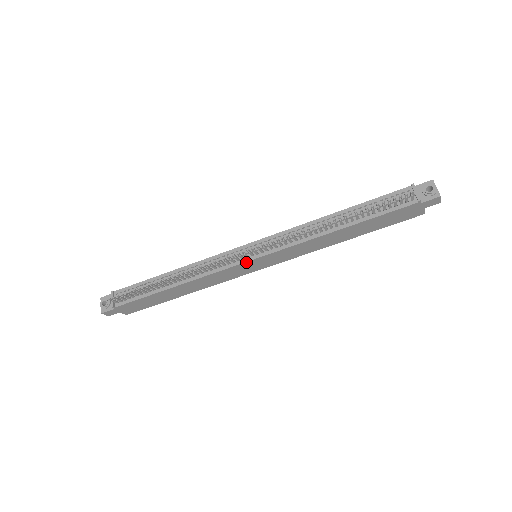
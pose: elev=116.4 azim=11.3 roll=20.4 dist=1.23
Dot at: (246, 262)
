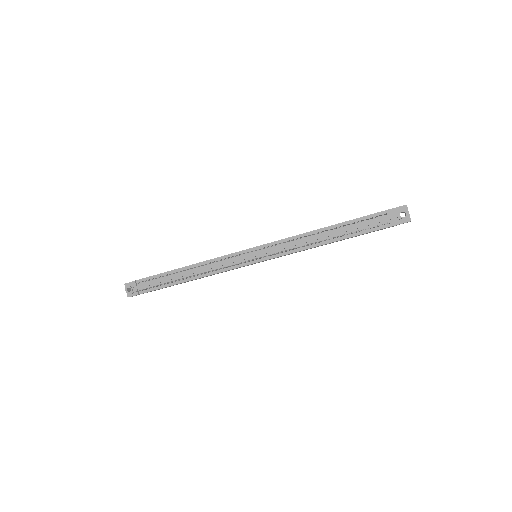
Dot at: occluded
